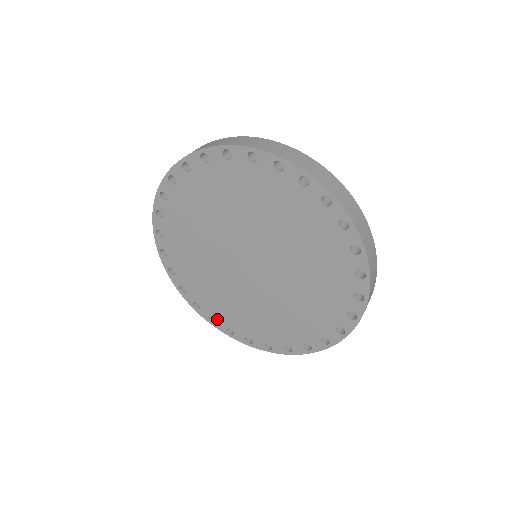
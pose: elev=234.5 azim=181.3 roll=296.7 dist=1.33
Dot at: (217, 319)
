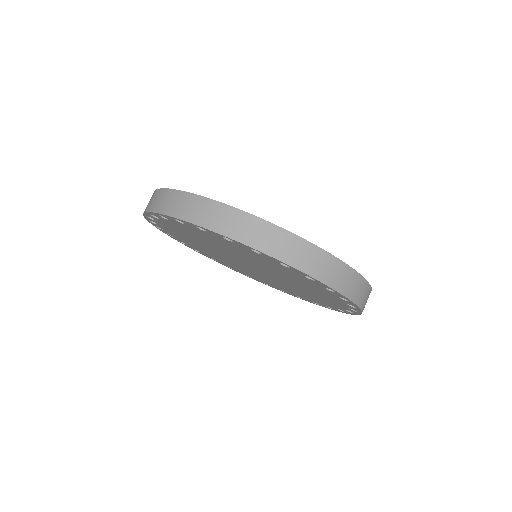
Dot at: (202, 253)
